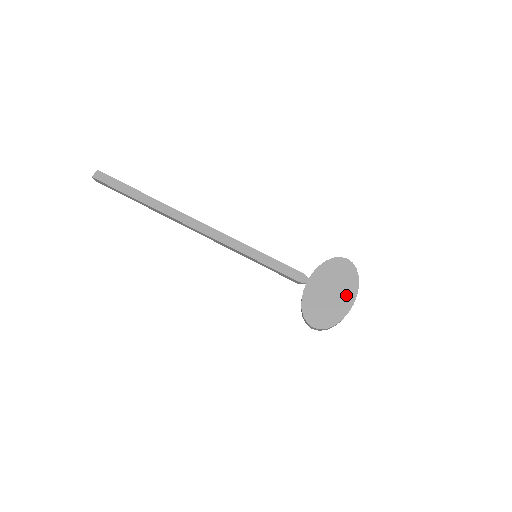
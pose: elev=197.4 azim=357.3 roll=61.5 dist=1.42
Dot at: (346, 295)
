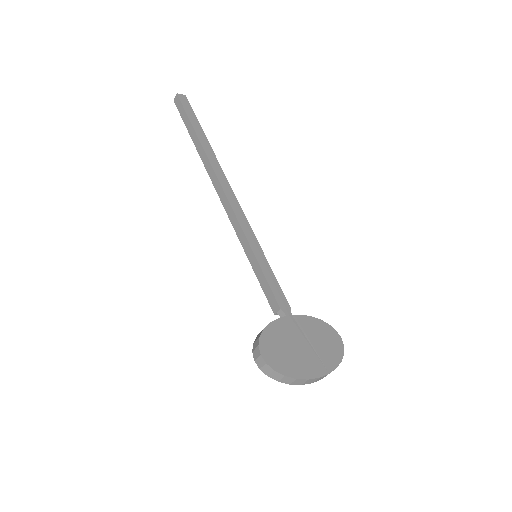
Dot at: (318, 363)
